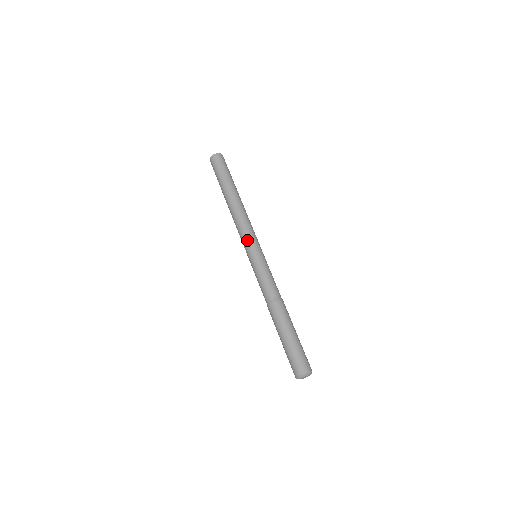
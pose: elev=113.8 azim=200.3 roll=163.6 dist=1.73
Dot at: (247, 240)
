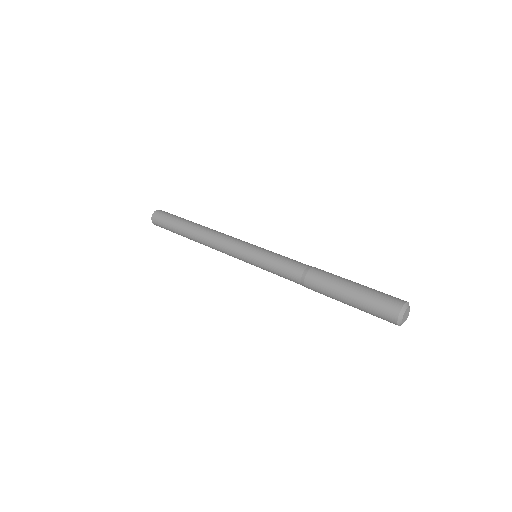
Dot at: (237, 245)
